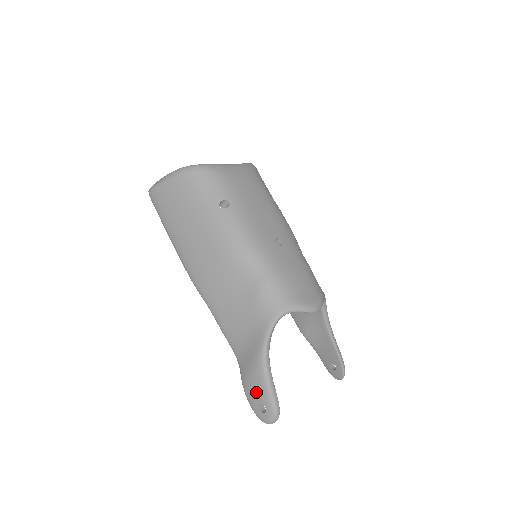
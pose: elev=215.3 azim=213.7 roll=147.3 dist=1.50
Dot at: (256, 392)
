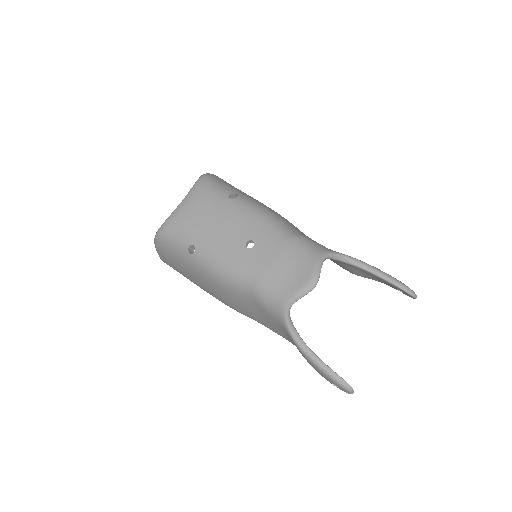
Dot at: occluded
